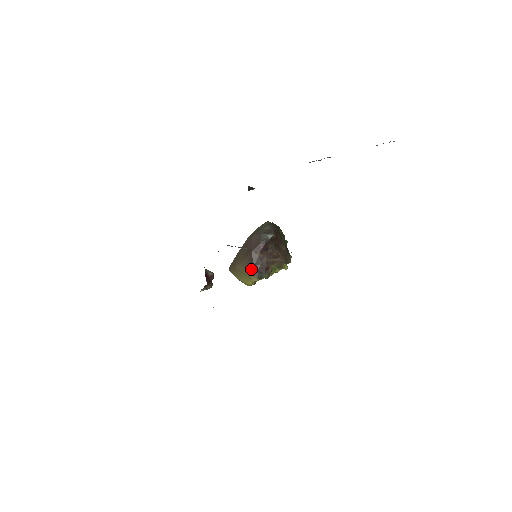
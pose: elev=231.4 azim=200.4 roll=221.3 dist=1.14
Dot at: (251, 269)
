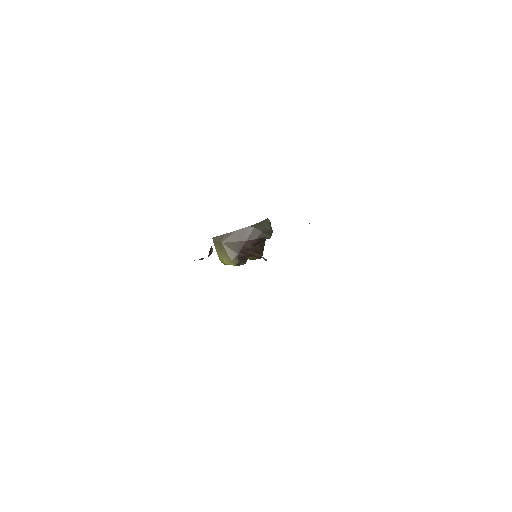
Dot at: (236, 254)
